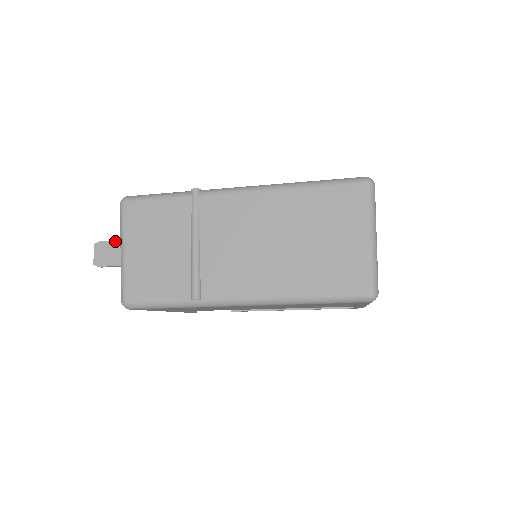
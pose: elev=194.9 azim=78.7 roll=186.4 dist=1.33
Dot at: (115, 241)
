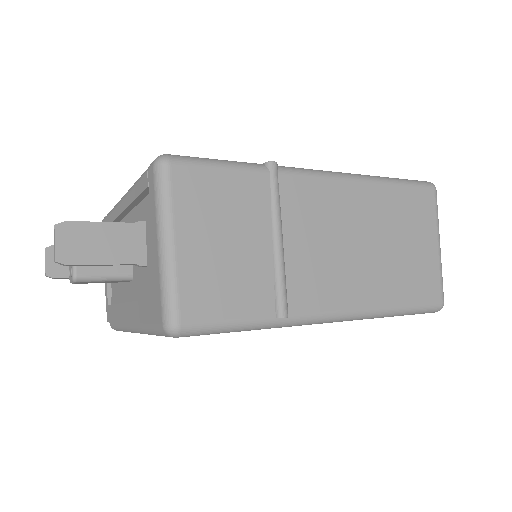
Dot at: (97, 223)
